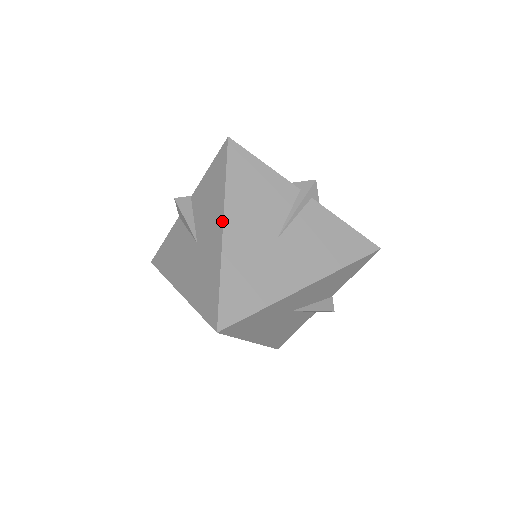
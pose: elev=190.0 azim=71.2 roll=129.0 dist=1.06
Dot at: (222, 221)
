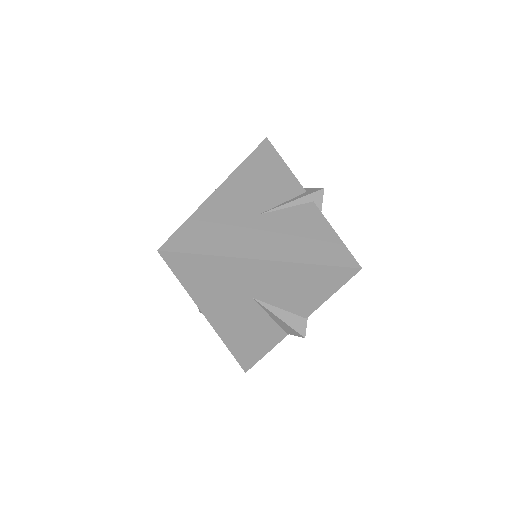
Dot at: (221, 184)
